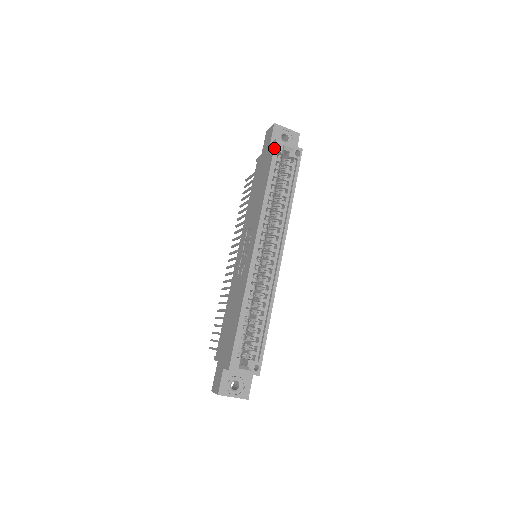
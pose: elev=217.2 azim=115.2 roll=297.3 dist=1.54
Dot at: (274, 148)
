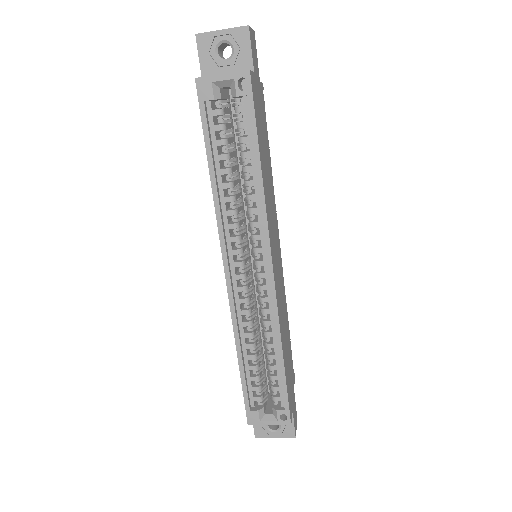
Dot at: (198, 98)
